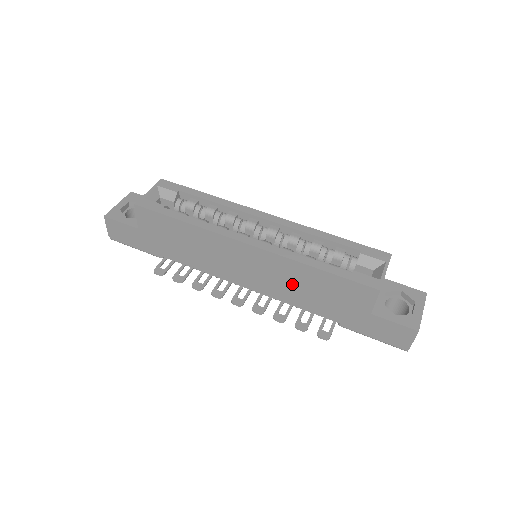
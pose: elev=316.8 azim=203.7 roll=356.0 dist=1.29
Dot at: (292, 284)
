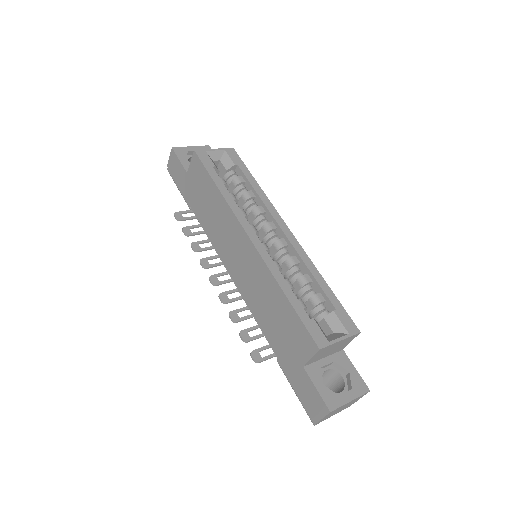
Dot at: (261, 295)
